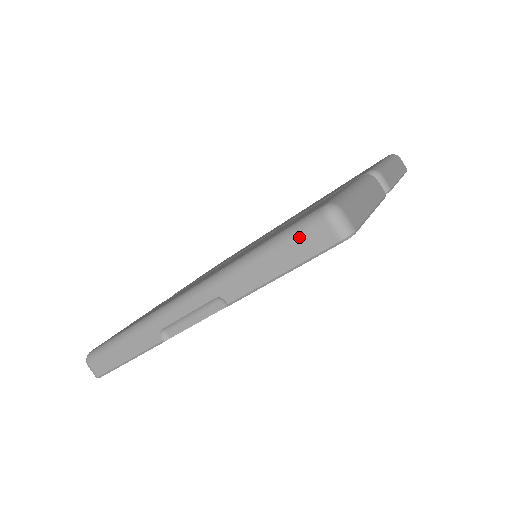
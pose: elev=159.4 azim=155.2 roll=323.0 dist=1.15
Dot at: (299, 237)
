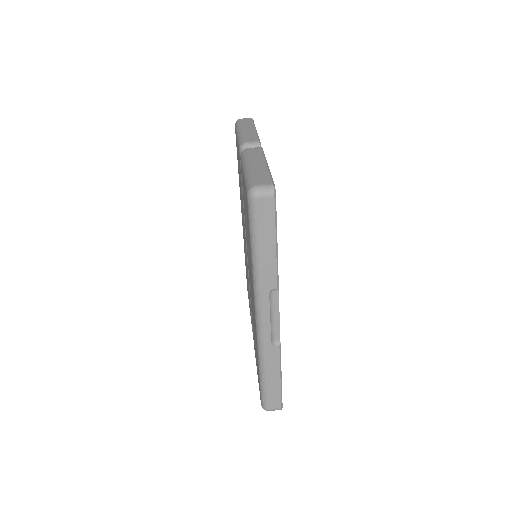
Dot at: (259, 220)
